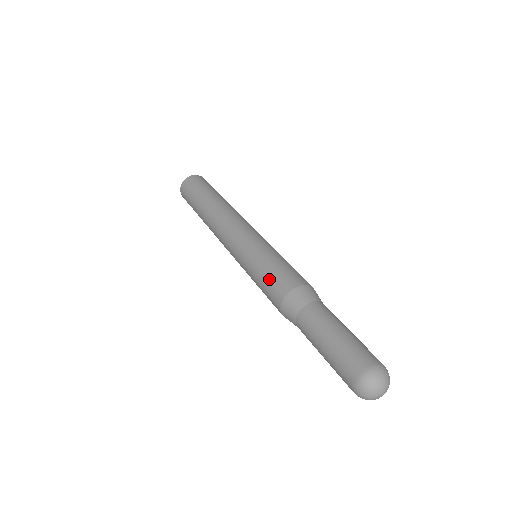
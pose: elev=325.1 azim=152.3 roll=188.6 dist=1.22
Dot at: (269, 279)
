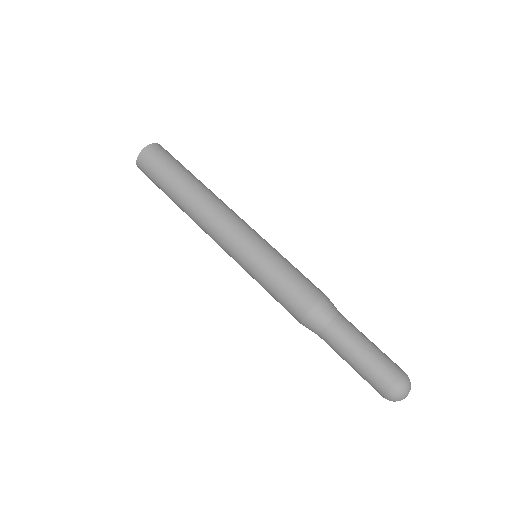
Dot at: occluded
